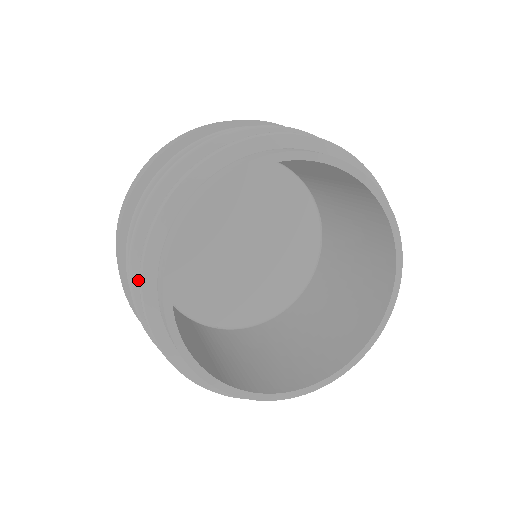
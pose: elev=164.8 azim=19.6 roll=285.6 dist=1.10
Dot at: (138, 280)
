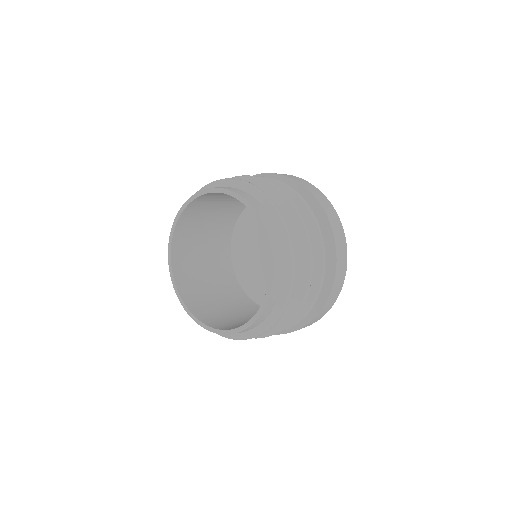
Dot at: occluded
